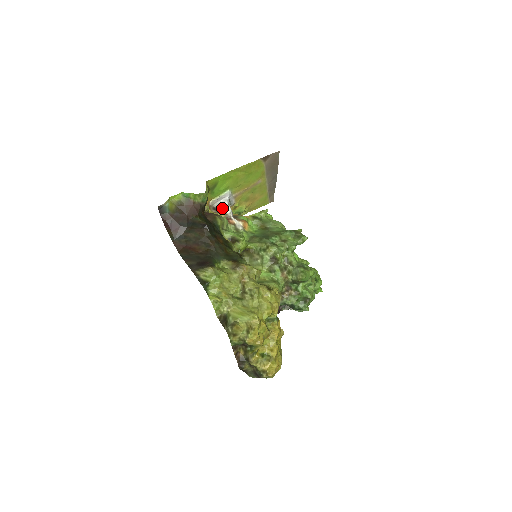
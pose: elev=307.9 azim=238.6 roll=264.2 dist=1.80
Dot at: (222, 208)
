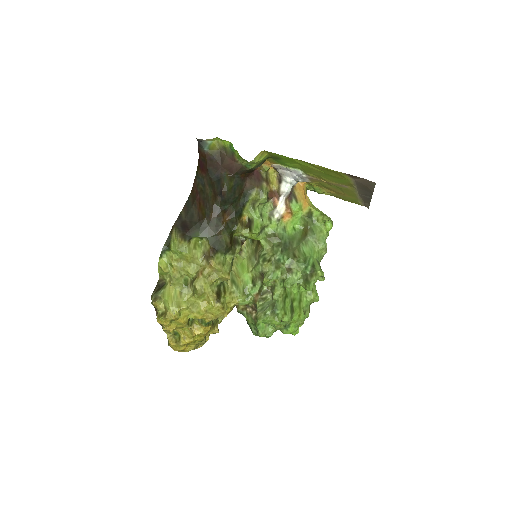
Dot at: (283, 179)
